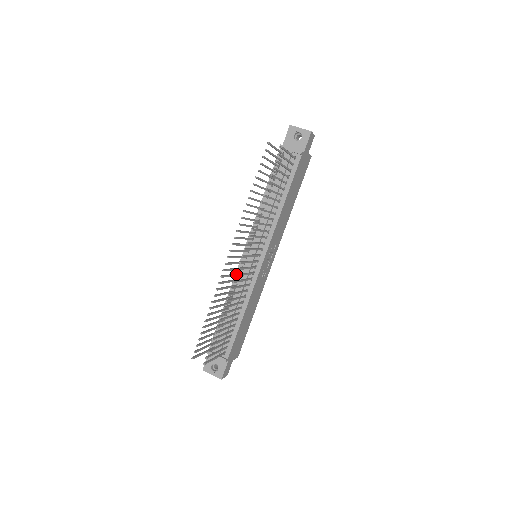
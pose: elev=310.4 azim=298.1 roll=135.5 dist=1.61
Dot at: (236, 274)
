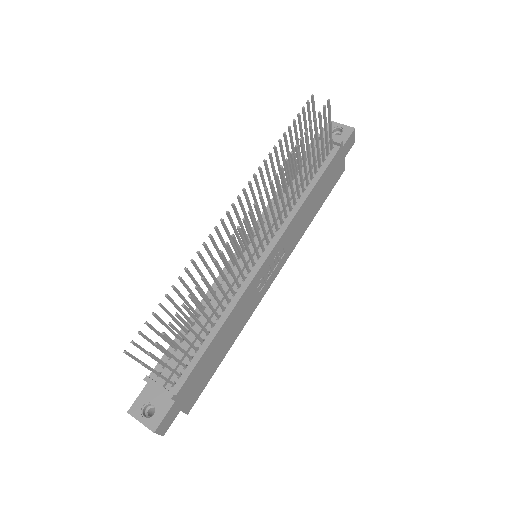
Dot at: (234, 235)
